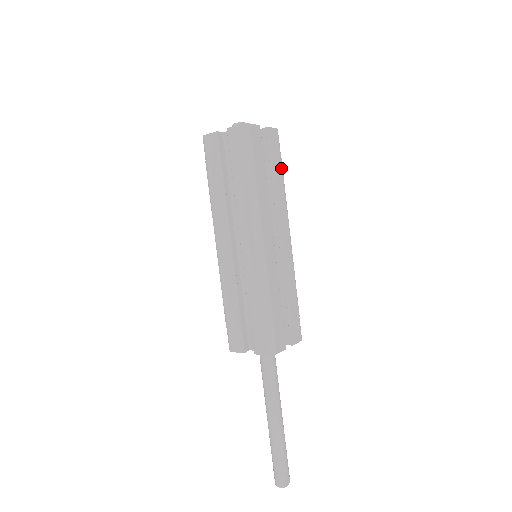
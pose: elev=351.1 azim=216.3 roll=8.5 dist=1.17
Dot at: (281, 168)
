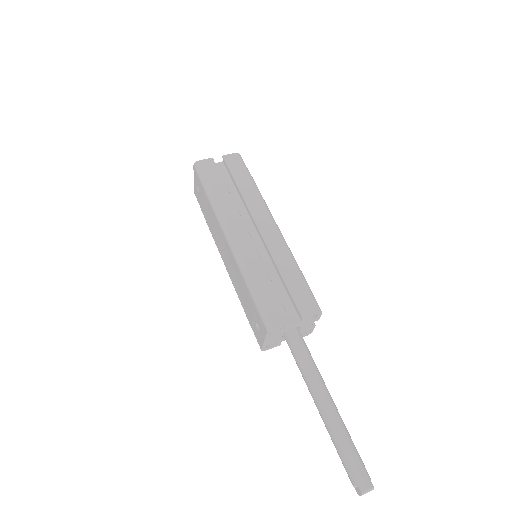
Dot at: occluded
